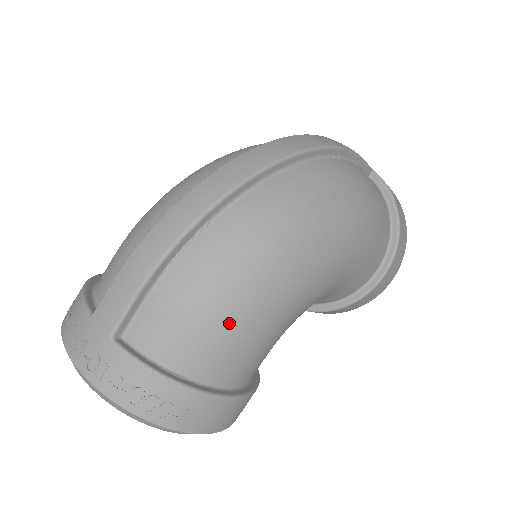
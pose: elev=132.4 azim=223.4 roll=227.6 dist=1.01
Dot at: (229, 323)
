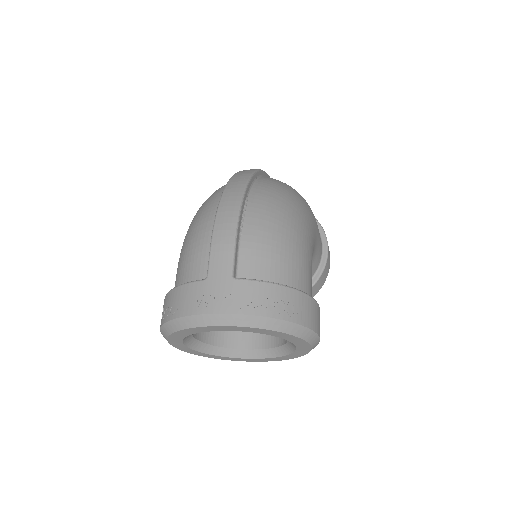
Dot at: (292, 246)
